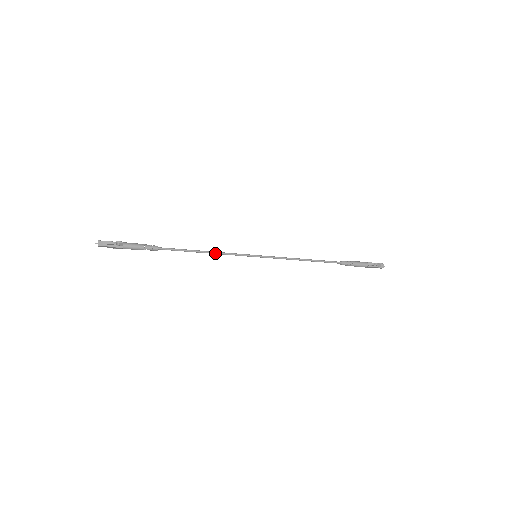
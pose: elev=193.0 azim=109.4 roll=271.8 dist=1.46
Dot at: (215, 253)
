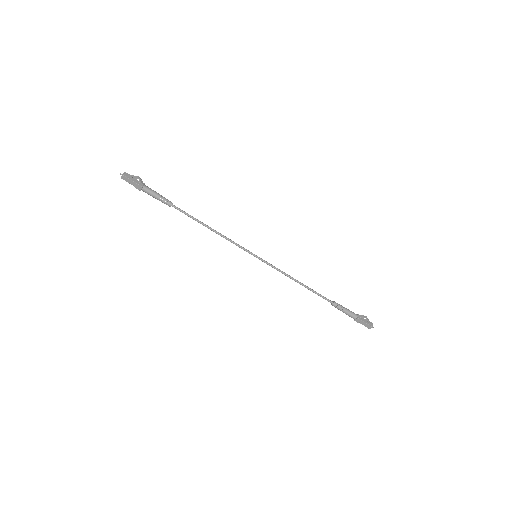
Dot at: (220, 234)
